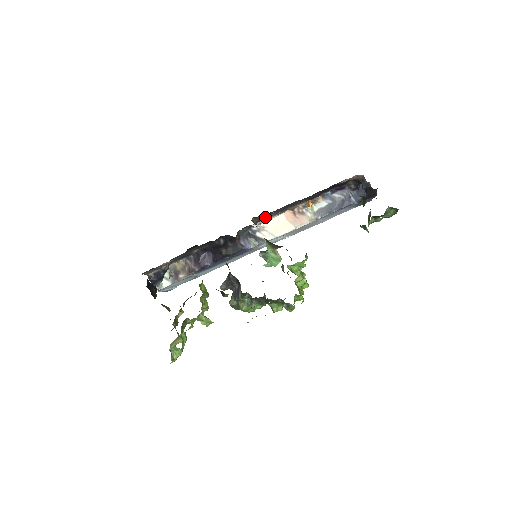
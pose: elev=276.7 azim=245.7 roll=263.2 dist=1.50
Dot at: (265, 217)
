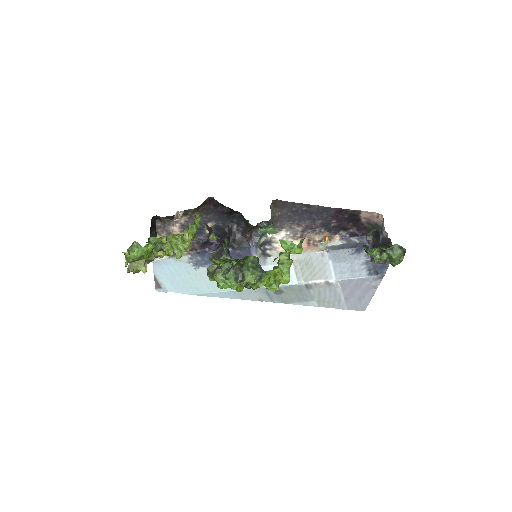
Dot at: (282, 221)
